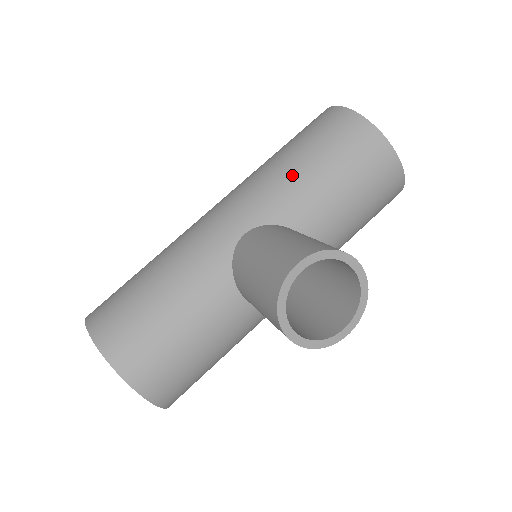
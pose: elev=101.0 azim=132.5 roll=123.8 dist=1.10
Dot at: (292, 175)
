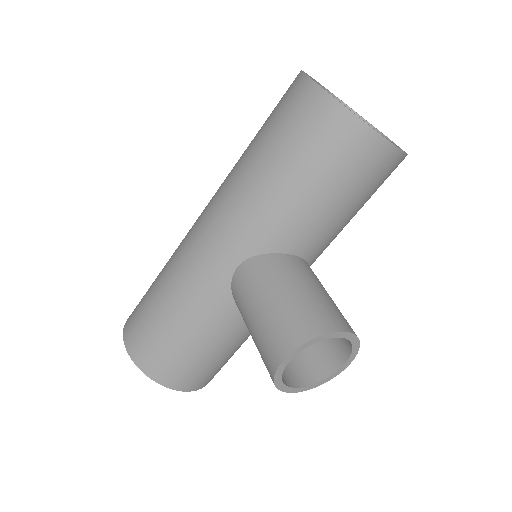
Dot at: (273, 197)
